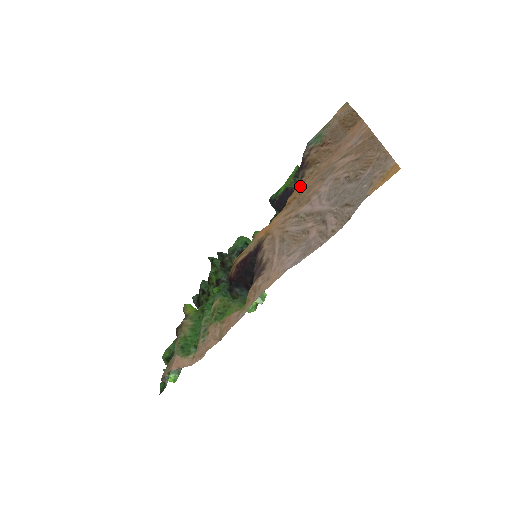
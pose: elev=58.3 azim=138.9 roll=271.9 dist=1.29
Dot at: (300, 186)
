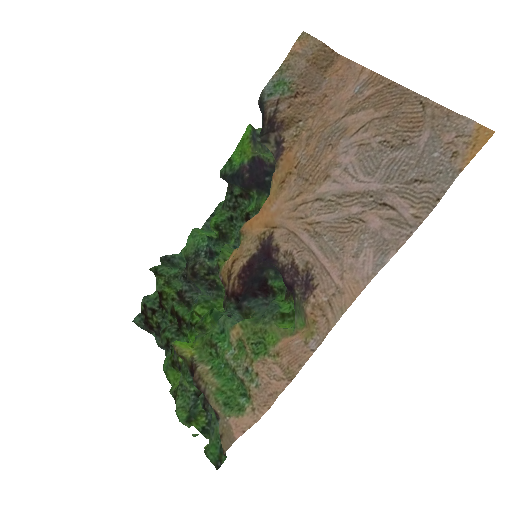
Dot at: (287, 156)
